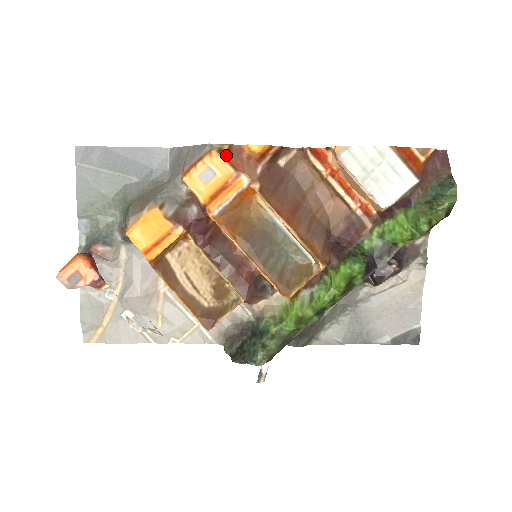
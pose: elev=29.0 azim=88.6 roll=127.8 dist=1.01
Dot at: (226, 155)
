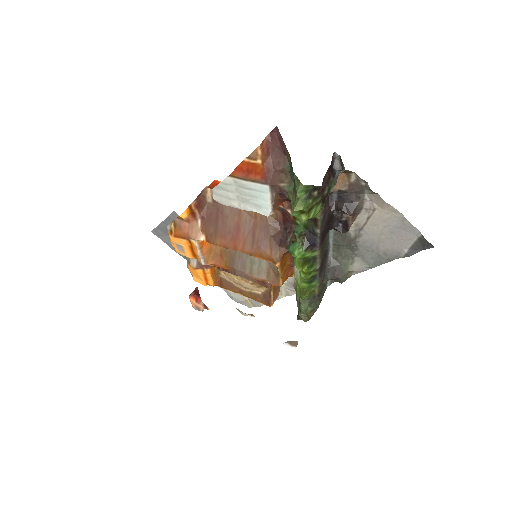
Dot at: (175, 233)
